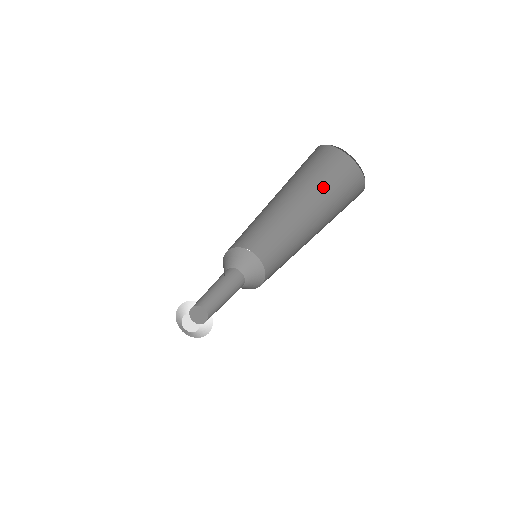
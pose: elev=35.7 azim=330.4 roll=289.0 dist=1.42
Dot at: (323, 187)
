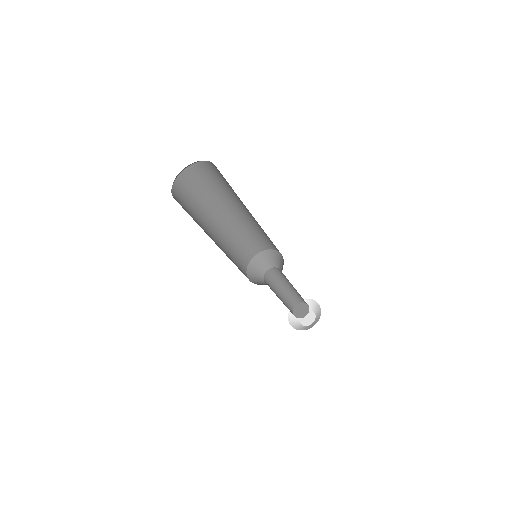
Dot at: (208, 192)
